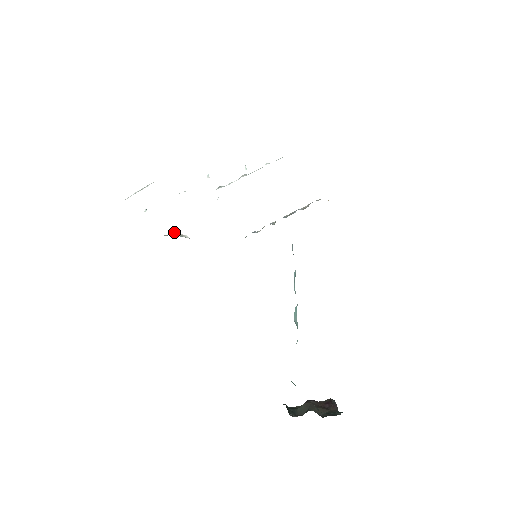
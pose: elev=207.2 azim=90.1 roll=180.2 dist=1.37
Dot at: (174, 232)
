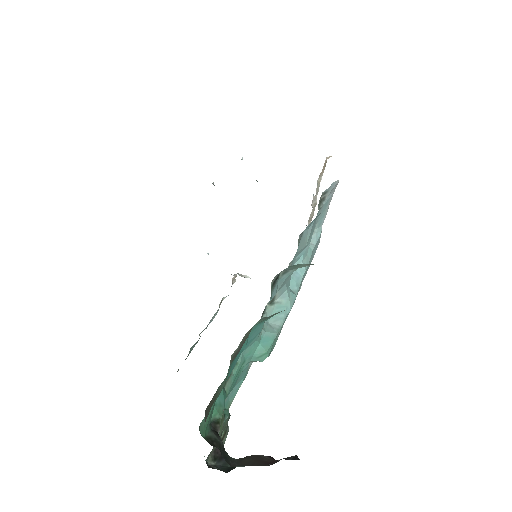
Dot at: (235, 274)
